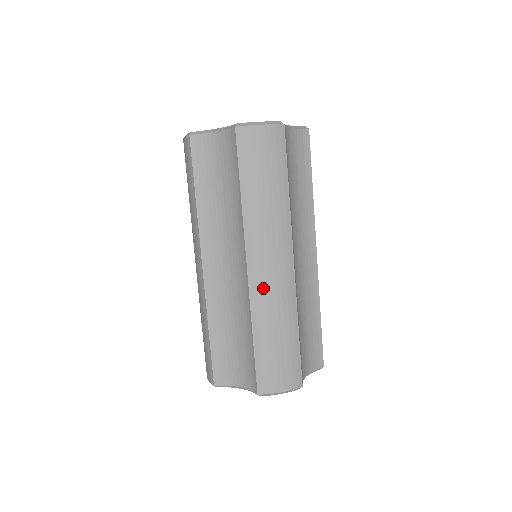
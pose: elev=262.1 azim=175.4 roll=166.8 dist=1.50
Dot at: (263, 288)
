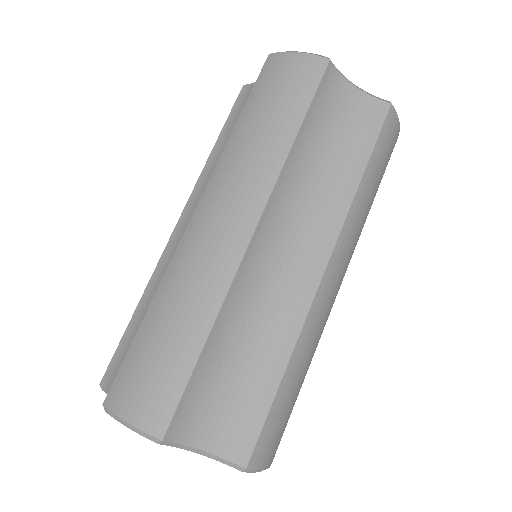
Dot at: (192, 248)
